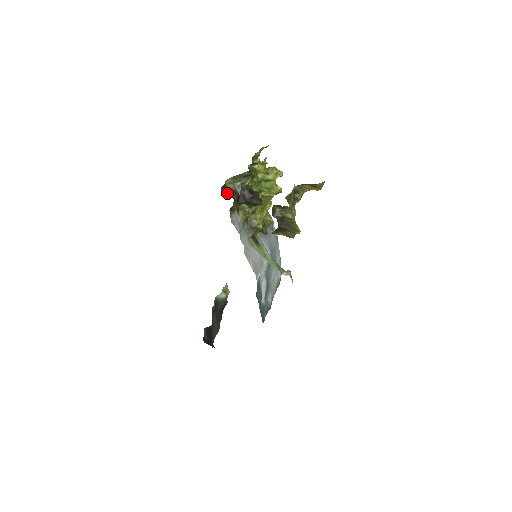
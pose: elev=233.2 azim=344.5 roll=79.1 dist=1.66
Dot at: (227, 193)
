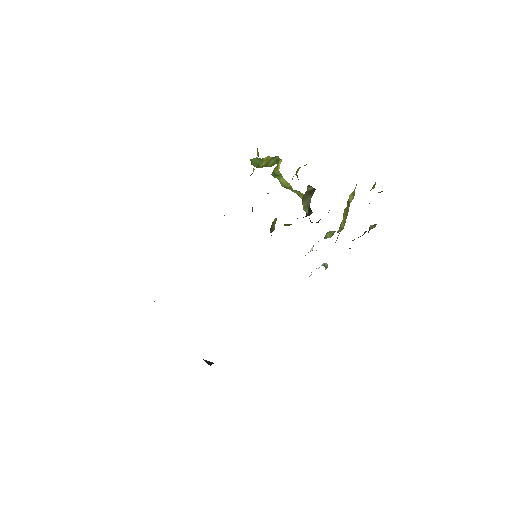
Dot at: (311, 222)
